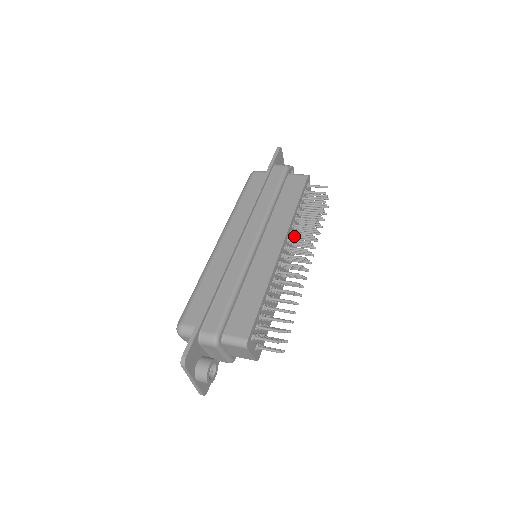
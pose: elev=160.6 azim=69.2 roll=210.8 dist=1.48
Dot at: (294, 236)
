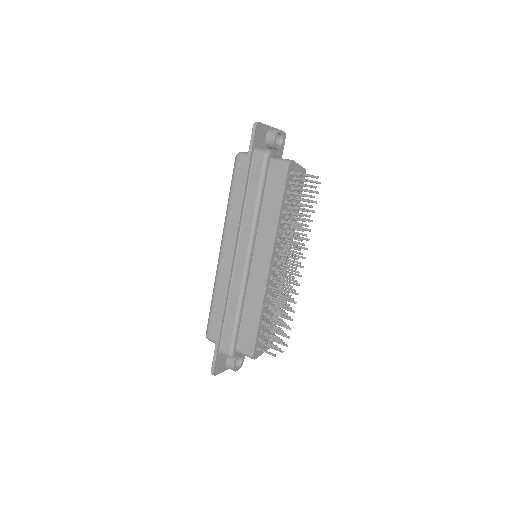
Dot at: occluded
